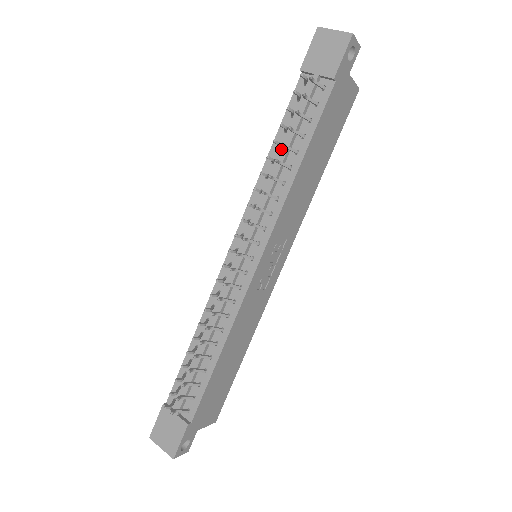
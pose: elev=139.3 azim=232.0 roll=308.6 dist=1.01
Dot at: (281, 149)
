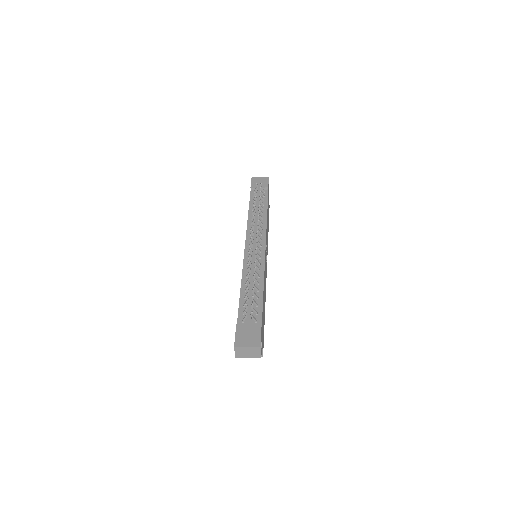
Dot at: occluded
